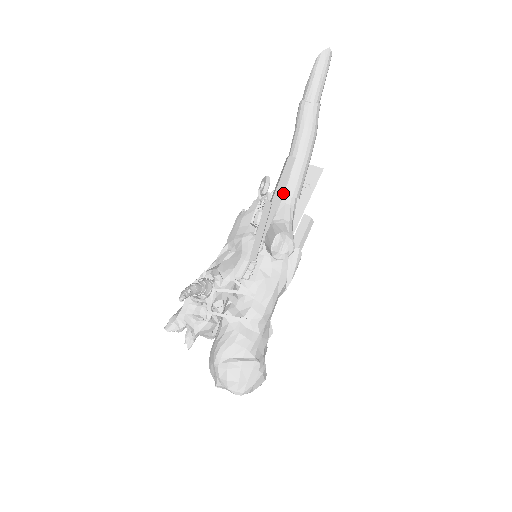
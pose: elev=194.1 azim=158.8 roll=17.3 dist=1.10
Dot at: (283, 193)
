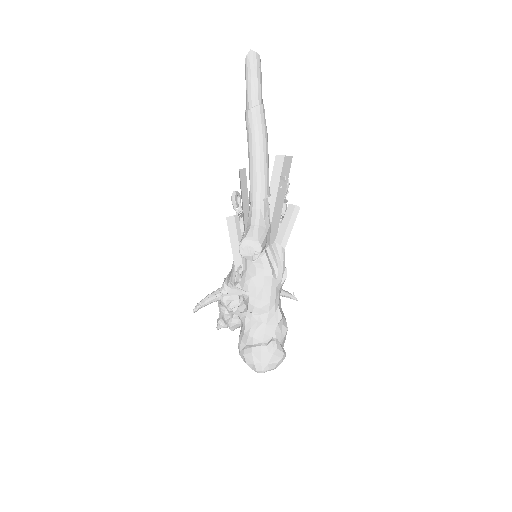
Dot at: (250, 200)
